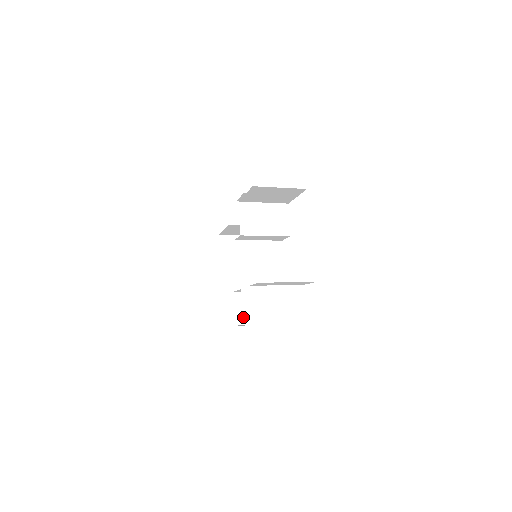
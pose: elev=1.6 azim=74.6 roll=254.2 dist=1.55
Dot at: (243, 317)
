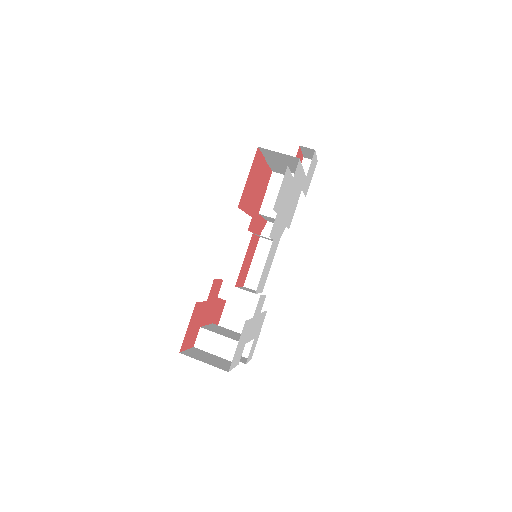
Dot at: occluded
